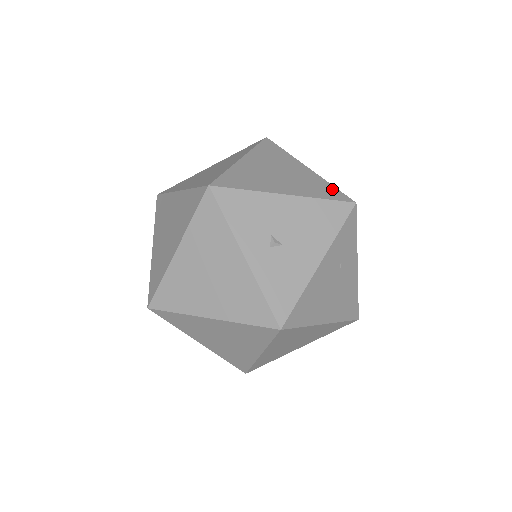
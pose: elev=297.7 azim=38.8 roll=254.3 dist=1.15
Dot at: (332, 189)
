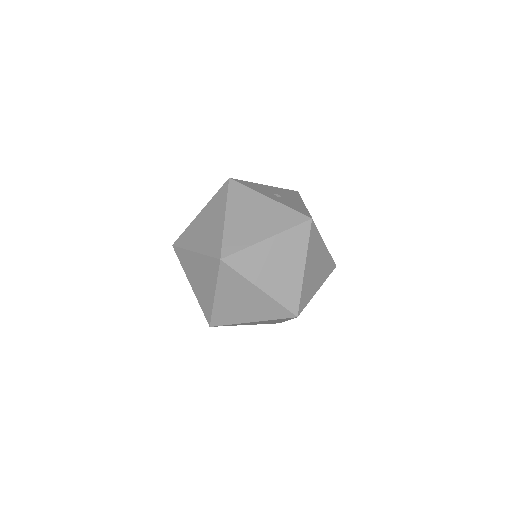
Dot at: occluded
